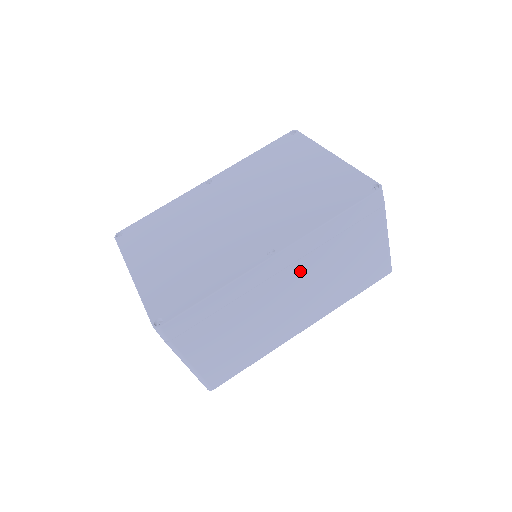
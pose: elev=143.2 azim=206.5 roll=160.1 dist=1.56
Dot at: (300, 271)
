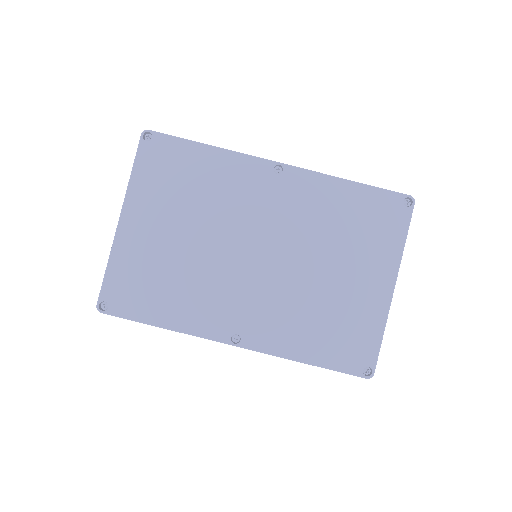
Dot at: occluded
